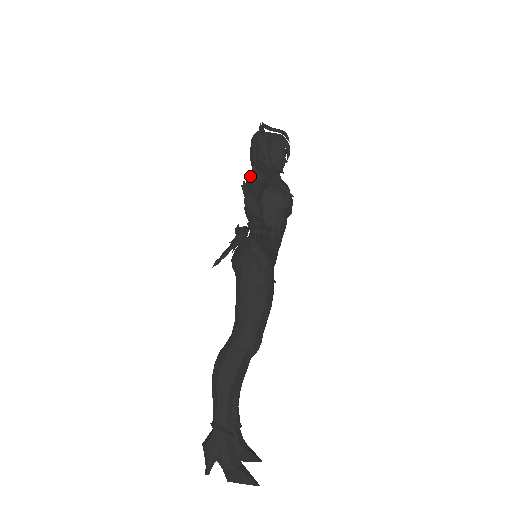
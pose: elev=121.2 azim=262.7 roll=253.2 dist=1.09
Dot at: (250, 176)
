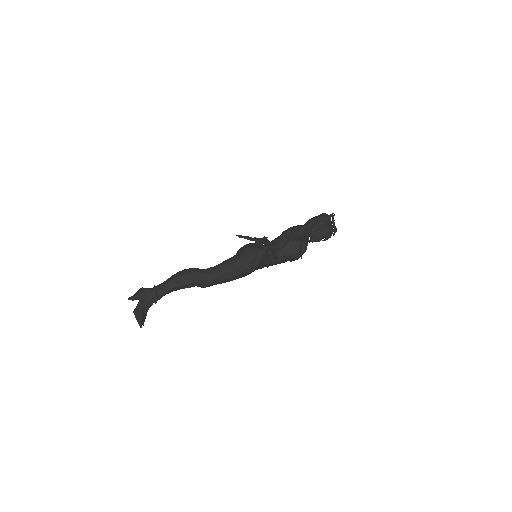
Dot at: (299, 228)
